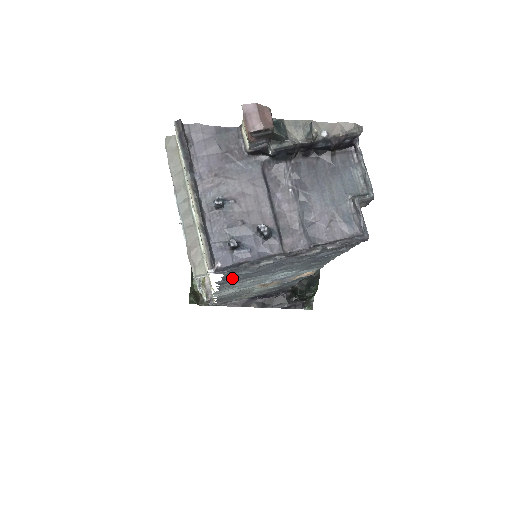
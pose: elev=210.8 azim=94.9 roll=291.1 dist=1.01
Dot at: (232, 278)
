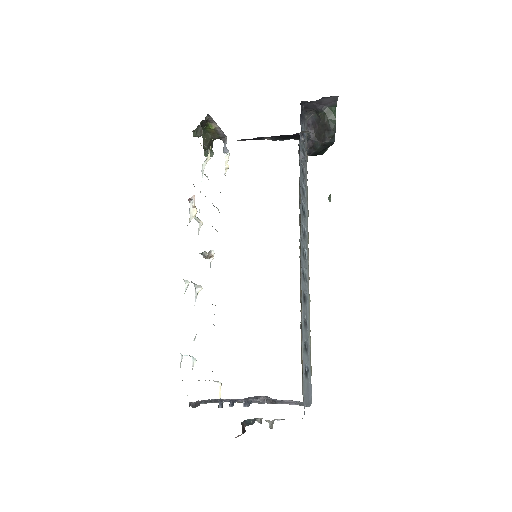
Dot at: occluded
